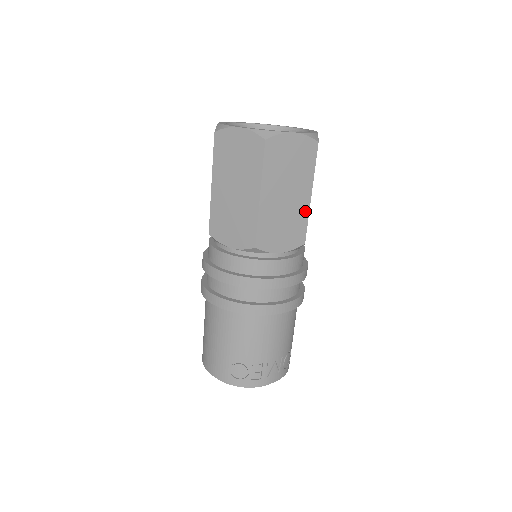
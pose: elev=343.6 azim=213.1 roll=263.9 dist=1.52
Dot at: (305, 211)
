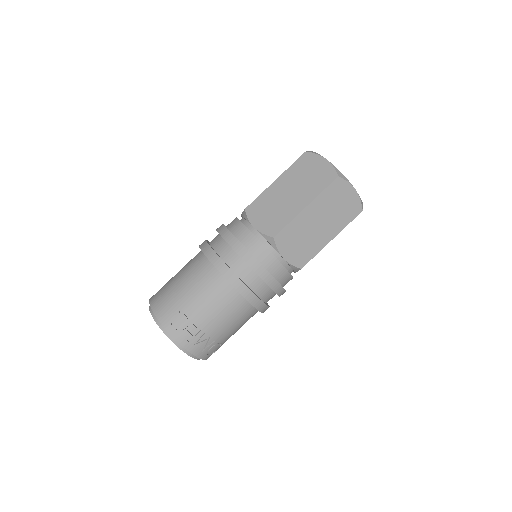
Dot at: (320, 246)
